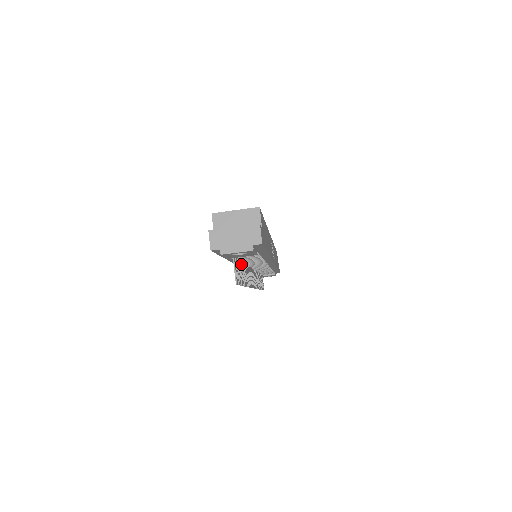
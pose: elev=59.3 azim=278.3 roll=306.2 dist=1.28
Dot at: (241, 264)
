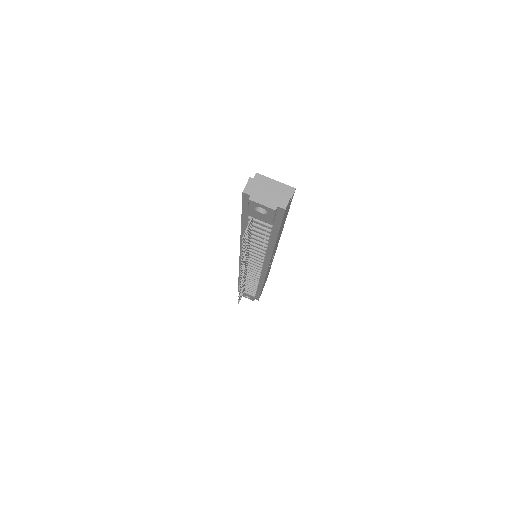
Dot at: (249, 237)
